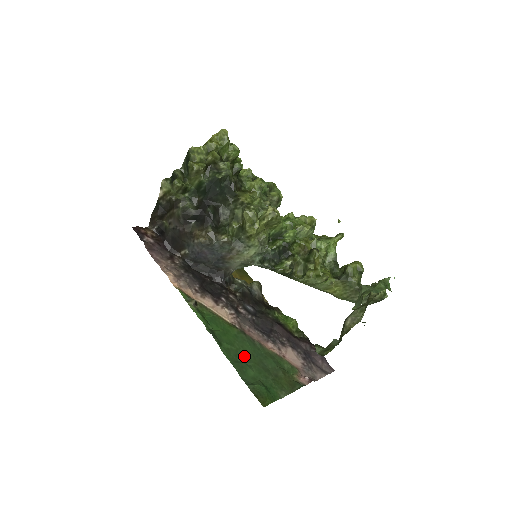
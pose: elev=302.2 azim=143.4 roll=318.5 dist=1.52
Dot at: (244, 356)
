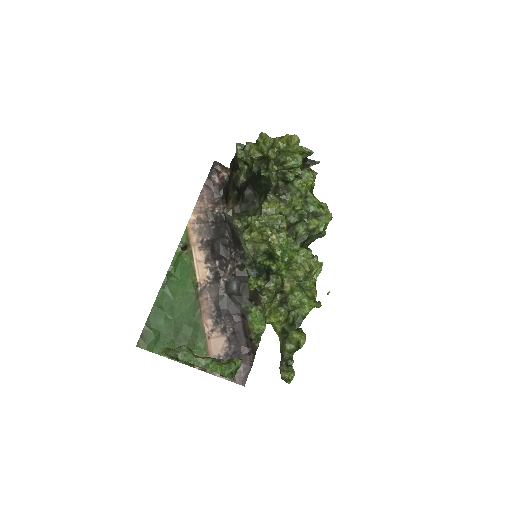
Dot at: (172, 309)
